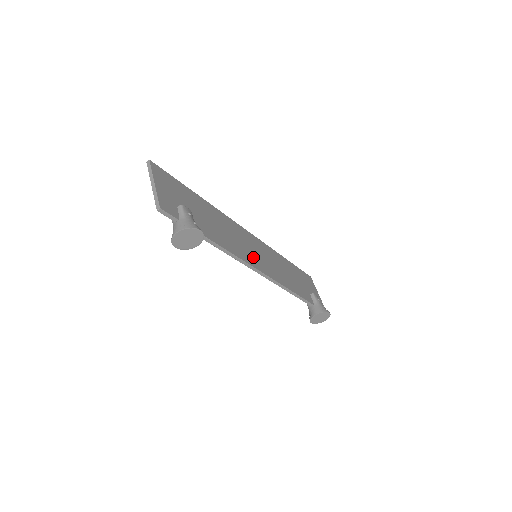
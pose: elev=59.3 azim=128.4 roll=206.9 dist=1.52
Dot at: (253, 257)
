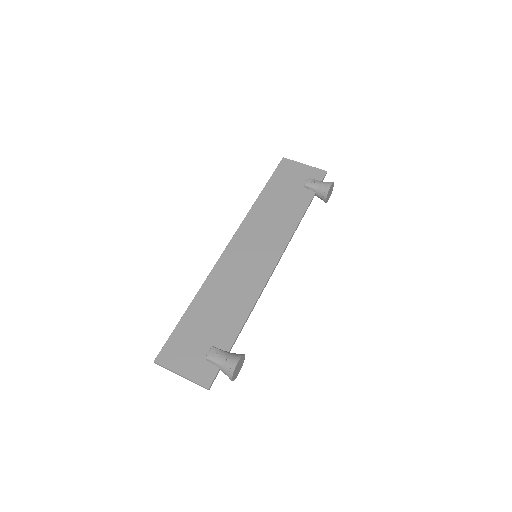
Dot at: (258, 266)
